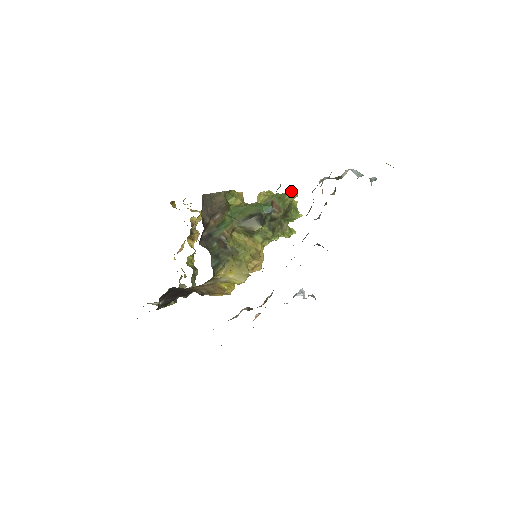
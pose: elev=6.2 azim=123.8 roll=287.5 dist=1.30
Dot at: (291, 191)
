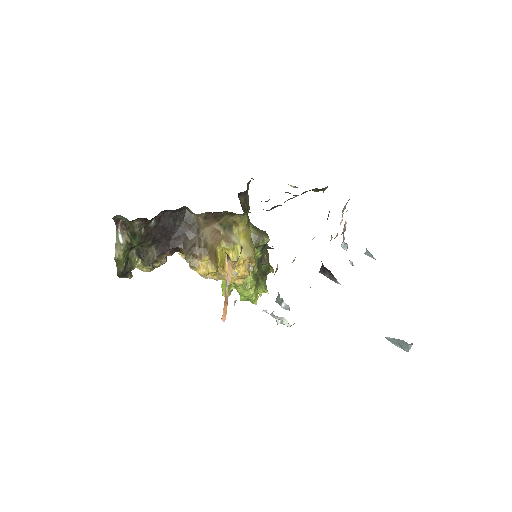
Dot at: (271, 266)
